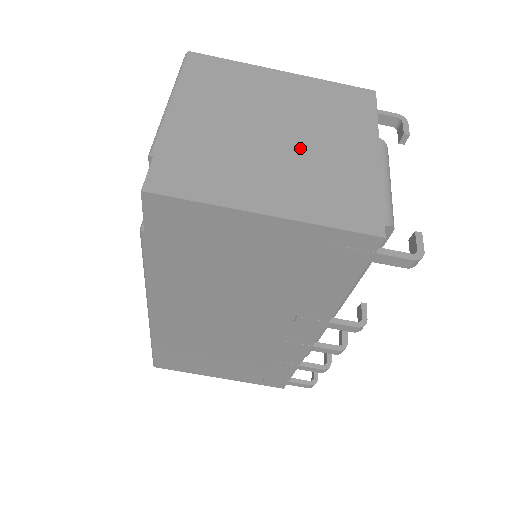
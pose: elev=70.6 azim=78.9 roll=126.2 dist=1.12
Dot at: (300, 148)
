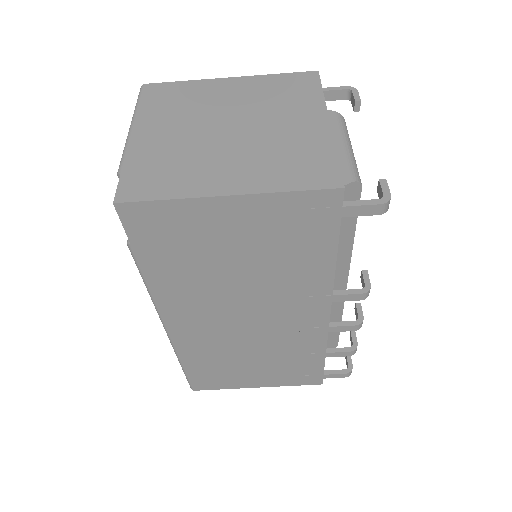
Dot at: (253, 134)
